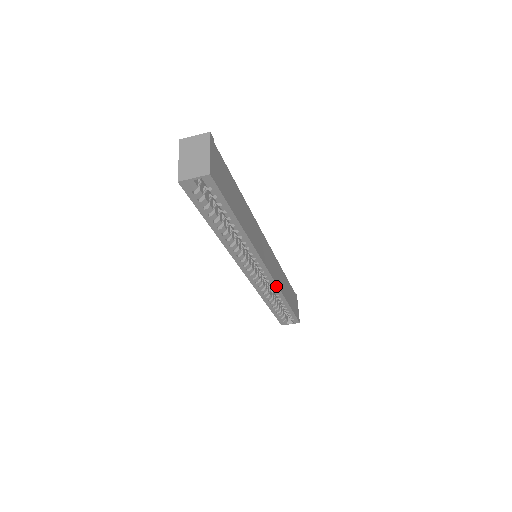
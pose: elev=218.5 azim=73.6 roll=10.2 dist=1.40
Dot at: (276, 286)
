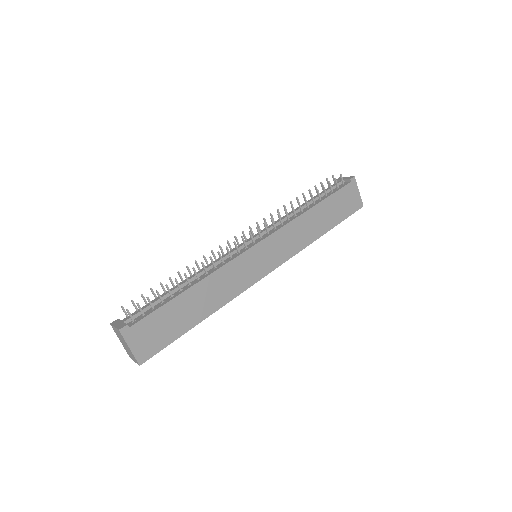
Dot at: (293, 255)
